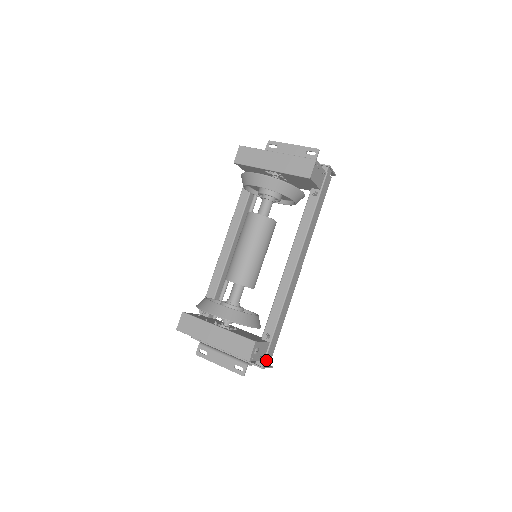
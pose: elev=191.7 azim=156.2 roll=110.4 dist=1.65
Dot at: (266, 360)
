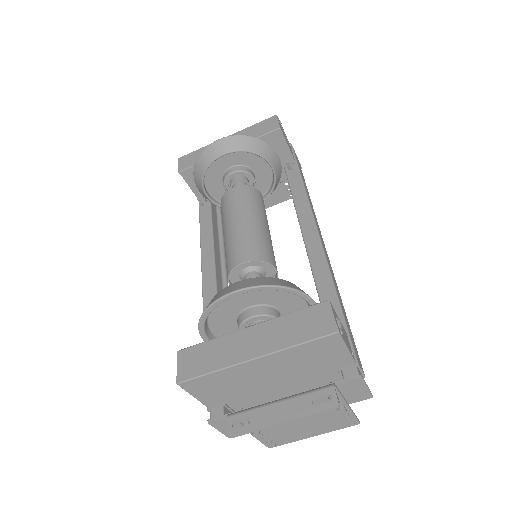
Dot at: (358, 364)
